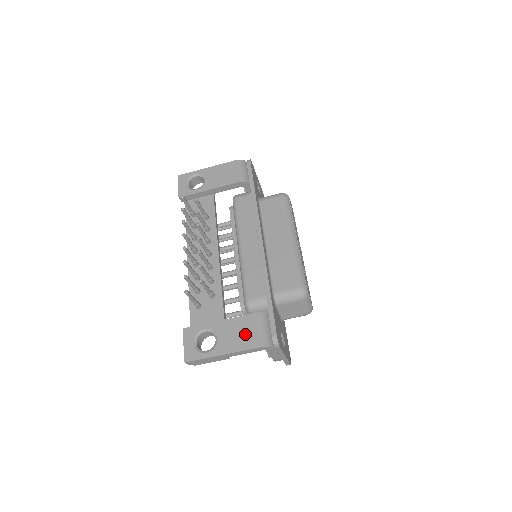
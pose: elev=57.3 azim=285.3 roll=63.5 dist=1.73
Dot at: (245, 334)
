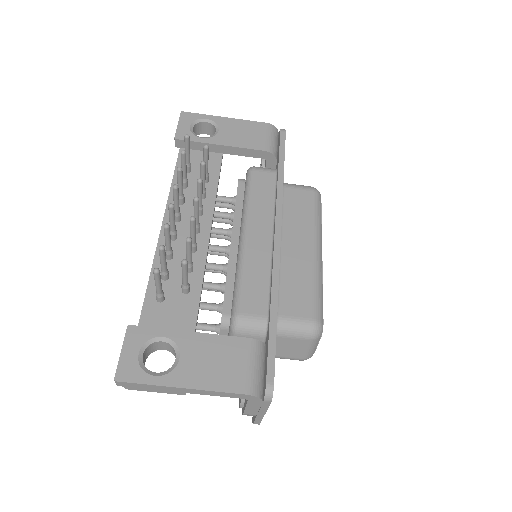
Dot at: (225, 365)
